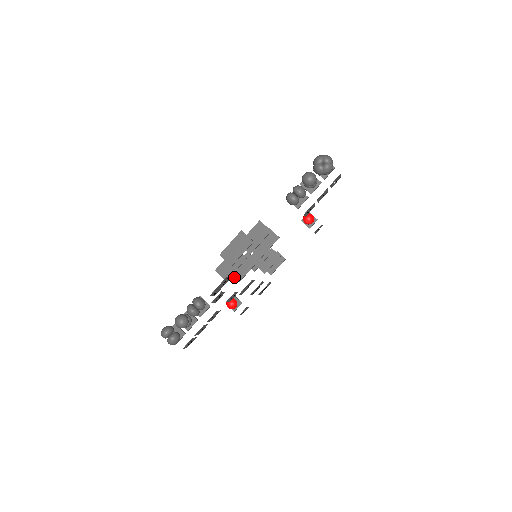
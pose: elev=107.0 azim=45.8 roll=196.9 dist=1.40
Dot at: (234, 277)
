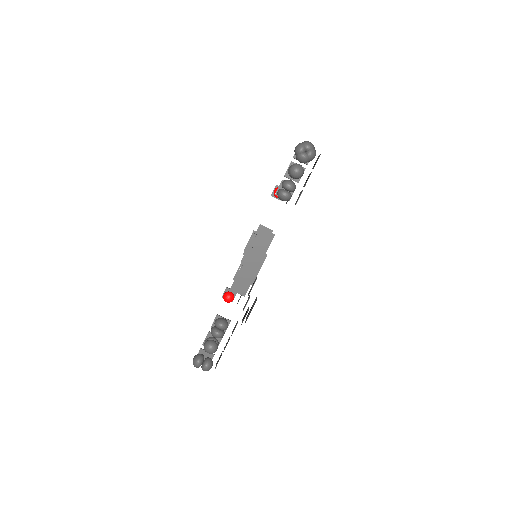
Dot at: occluded
